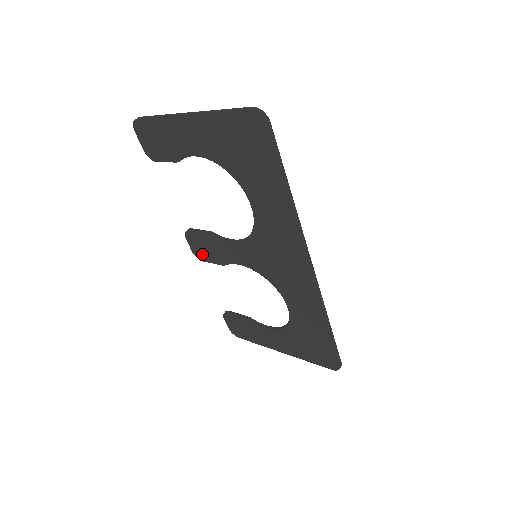
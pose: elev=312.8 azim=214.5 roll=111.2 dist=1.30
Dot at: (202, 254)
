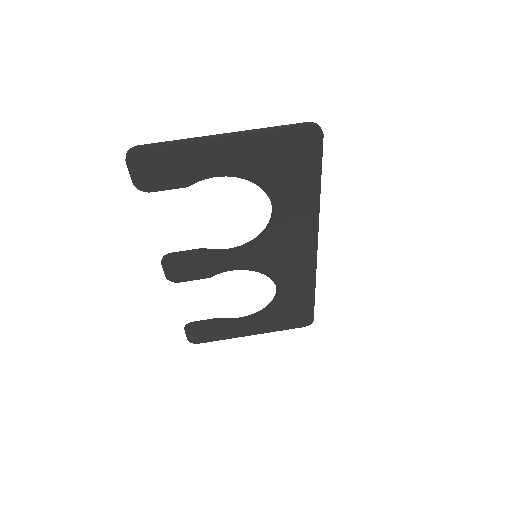
Dot at: (181, 275)
